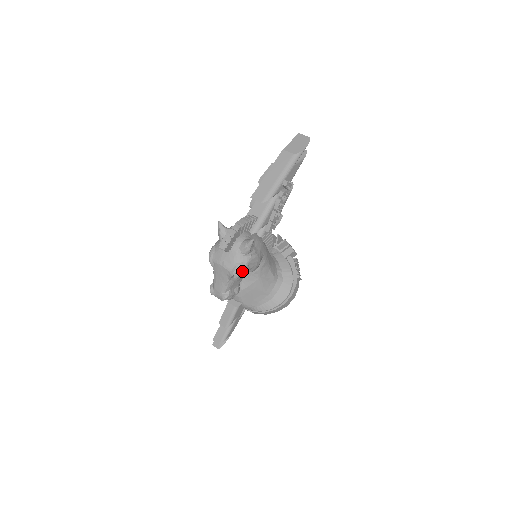
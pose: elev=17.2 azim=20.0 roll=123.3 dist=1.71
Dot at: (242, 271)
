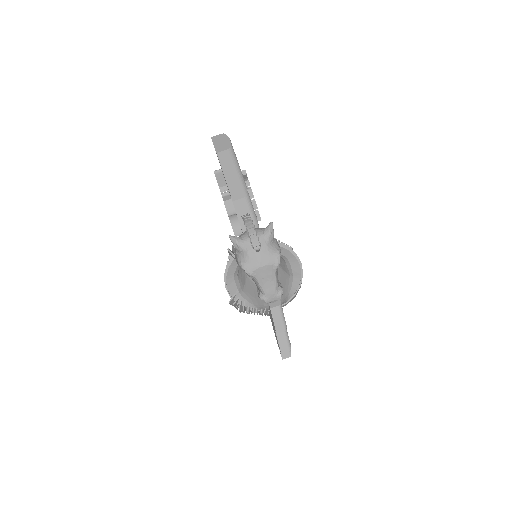
Dot at: occluded
